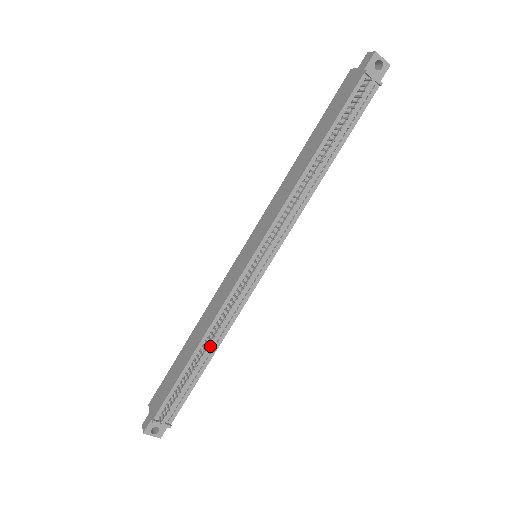
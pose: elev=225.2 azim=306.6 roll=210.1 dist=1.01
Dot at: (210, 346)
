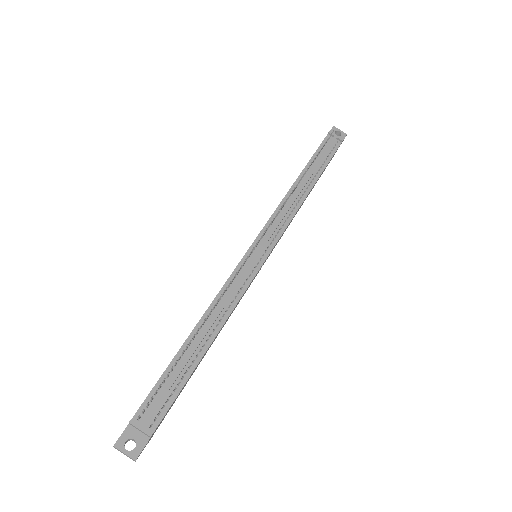
Dot at: (208, 328)
